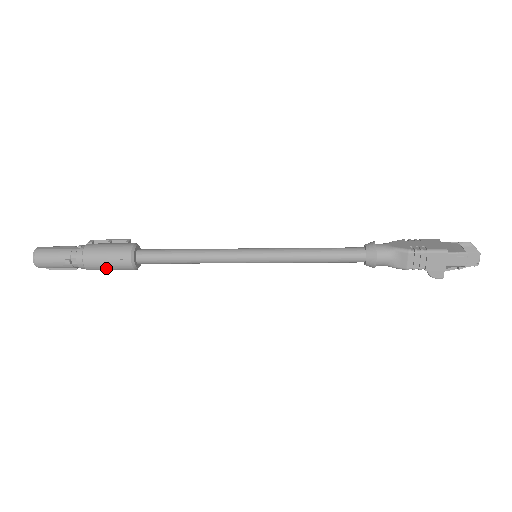
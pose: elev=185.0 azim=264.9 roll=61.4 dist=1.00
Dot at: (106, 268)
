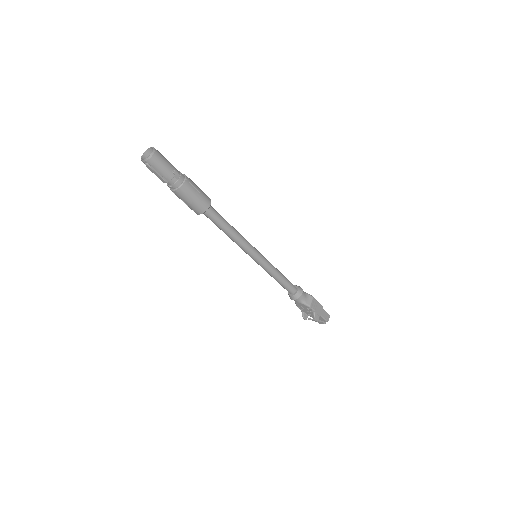
Dot at: (193, 196)
